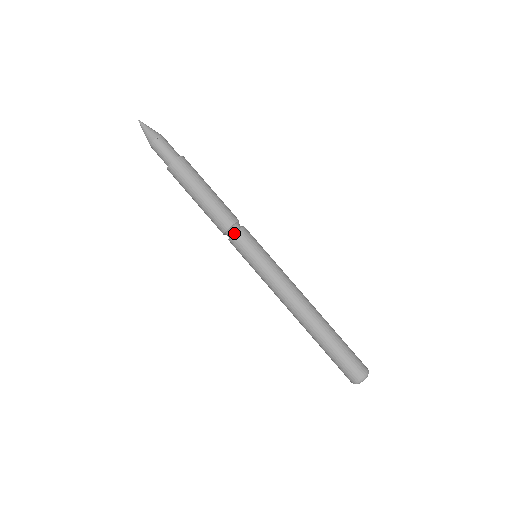
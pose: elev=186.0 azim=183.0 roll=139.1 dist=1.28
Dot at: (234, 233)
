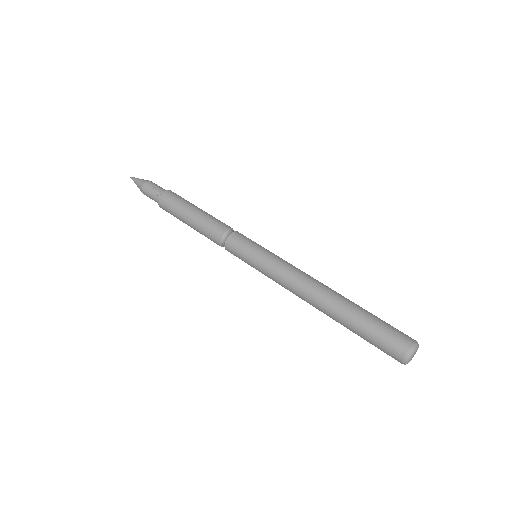
Dot at: (226, 240)
